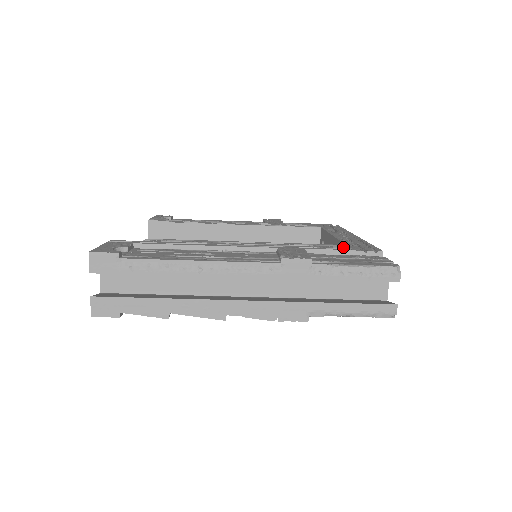
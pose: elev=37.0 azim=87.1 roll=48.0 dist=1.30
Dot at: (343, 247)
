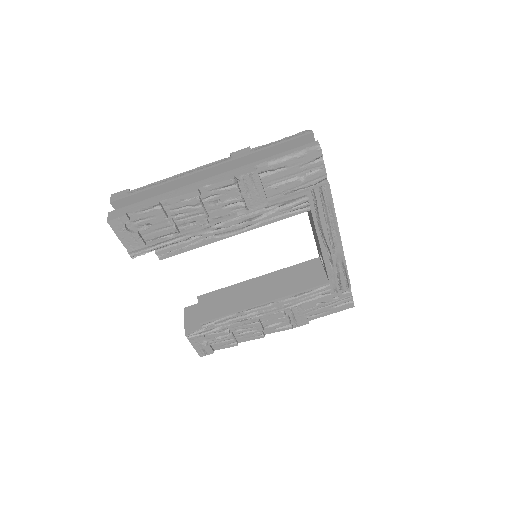
Dot at: occluded
